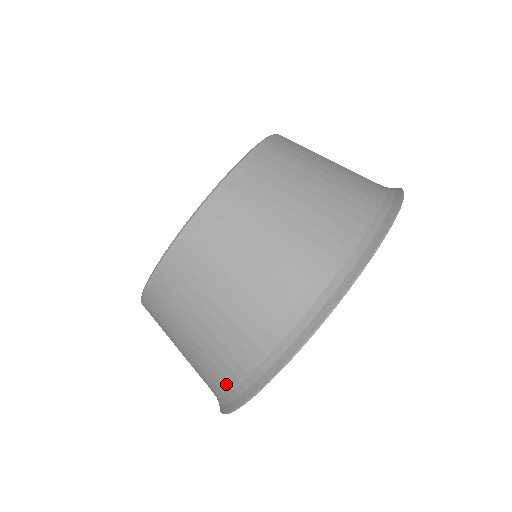
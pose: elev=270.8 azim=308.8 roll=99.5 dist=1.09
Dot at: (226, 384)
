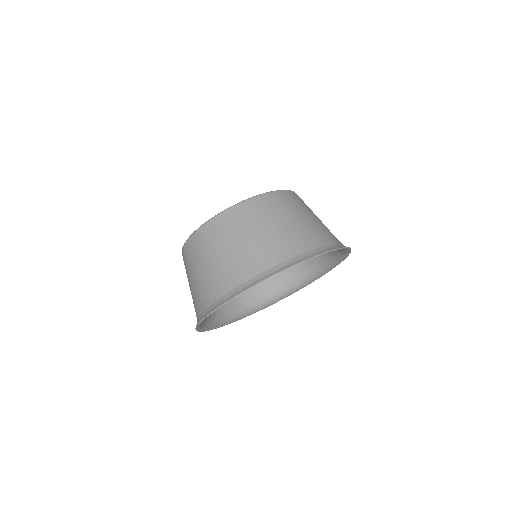
Dot at: occluded
